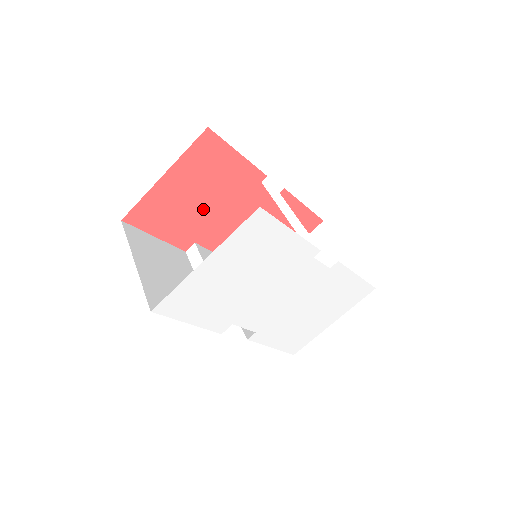
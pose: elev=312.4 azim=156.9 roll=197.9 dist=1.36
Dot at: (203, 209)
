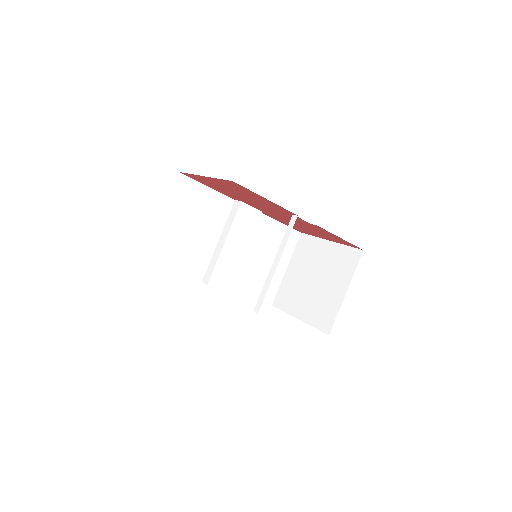
Dot at: (243, 197)
